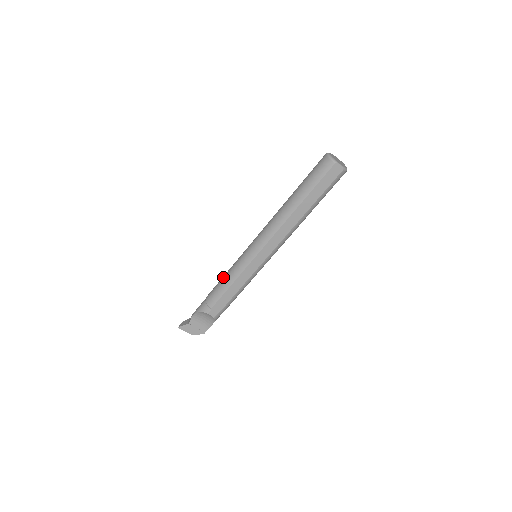
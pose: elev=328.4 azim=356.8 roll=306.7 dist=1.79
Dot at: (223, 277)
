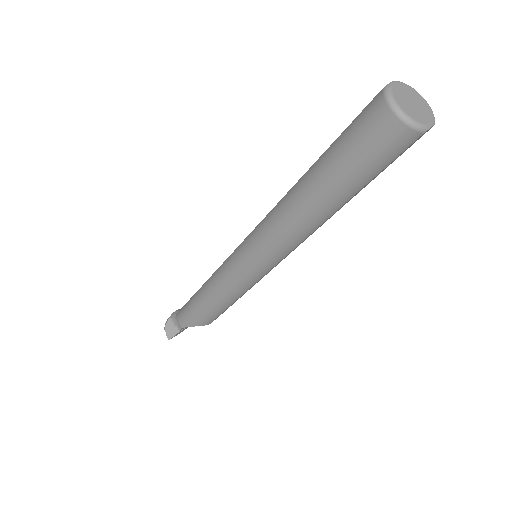
Dot at: (214, 295)
